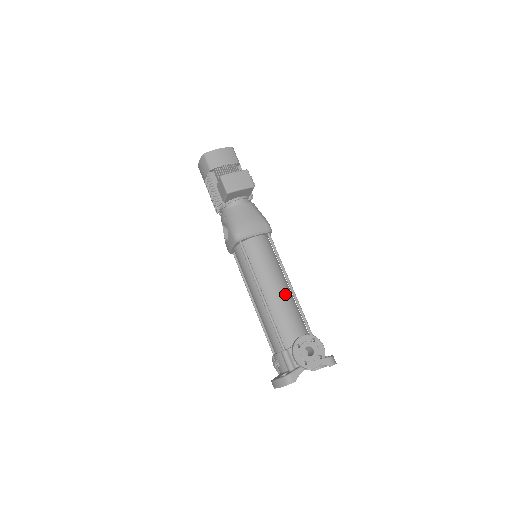
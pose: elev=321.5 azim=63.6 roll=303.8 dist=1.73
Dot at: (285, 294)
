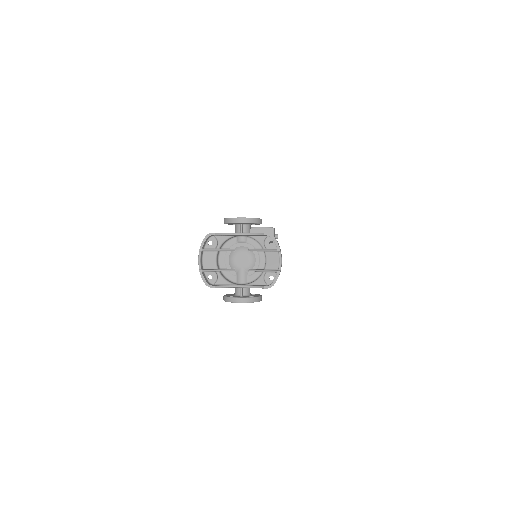
Dot at: occluded
